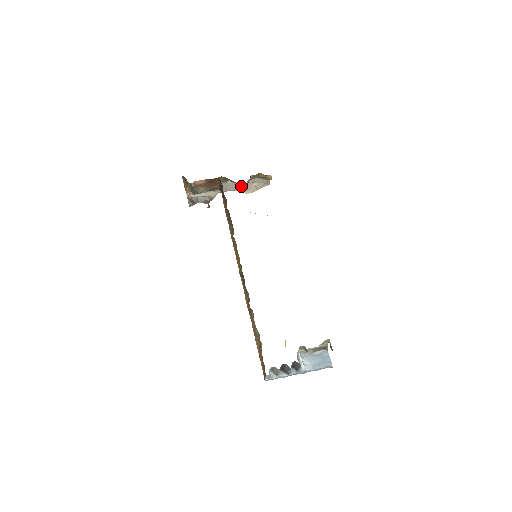
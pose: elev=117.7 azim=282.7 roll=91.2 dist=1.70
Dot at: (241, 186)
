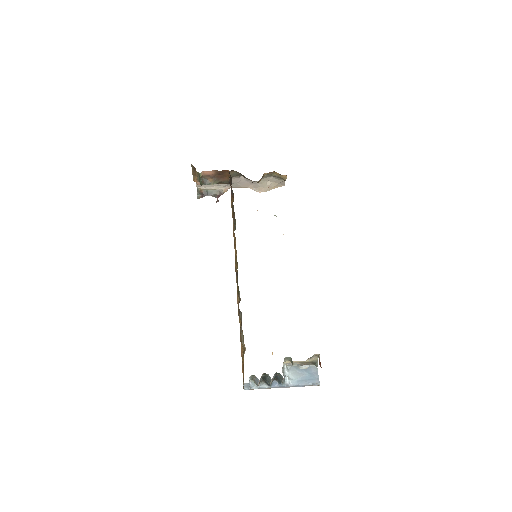
Dot at: (254, 183)
